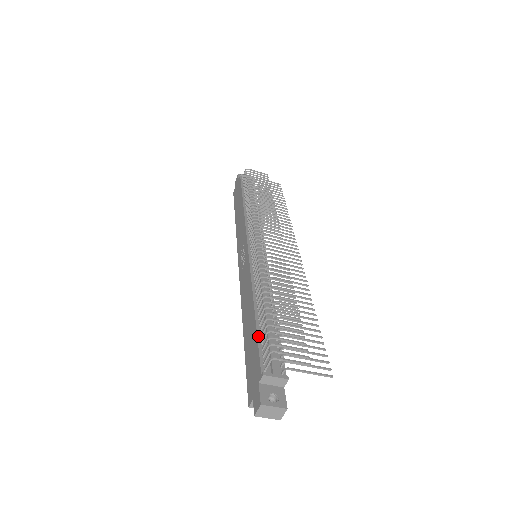
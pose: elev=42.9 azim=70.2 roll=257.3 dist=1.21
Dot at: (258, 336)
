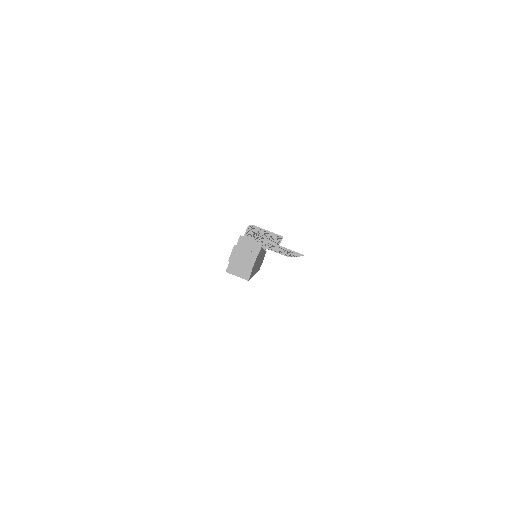
Dot at: occluded
